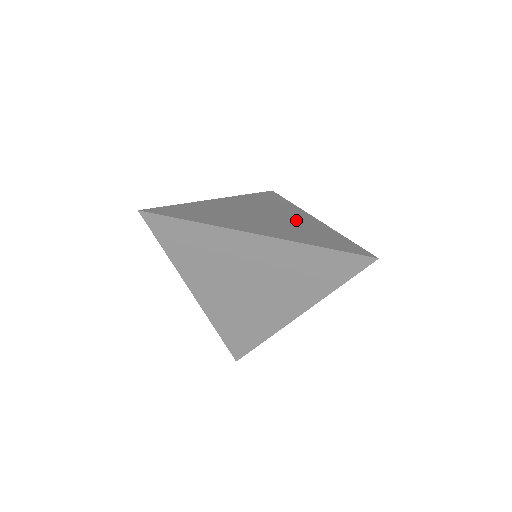
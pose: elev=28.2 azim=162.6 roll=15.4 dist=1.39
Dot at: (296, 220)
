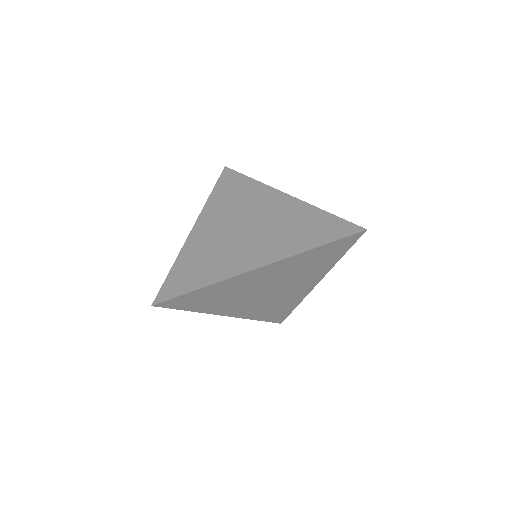
Dot at: occluded
